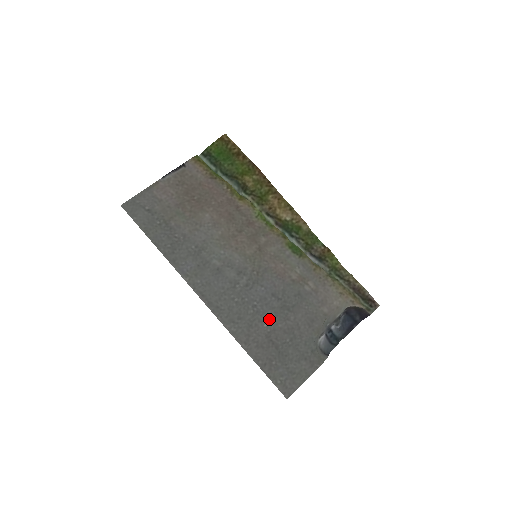
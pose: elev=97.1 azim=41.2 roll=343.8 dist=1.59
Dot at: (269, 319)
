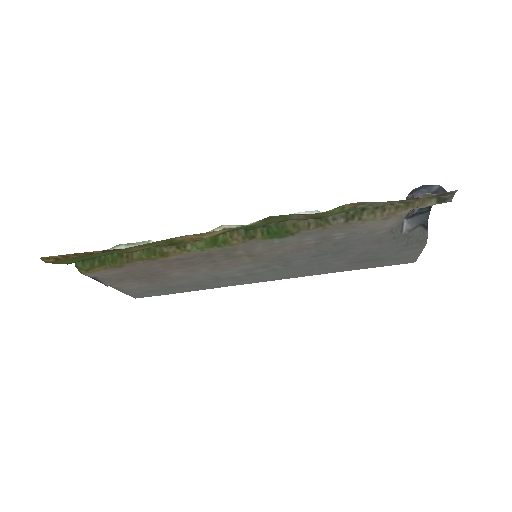
Dot at: (335, 261)
